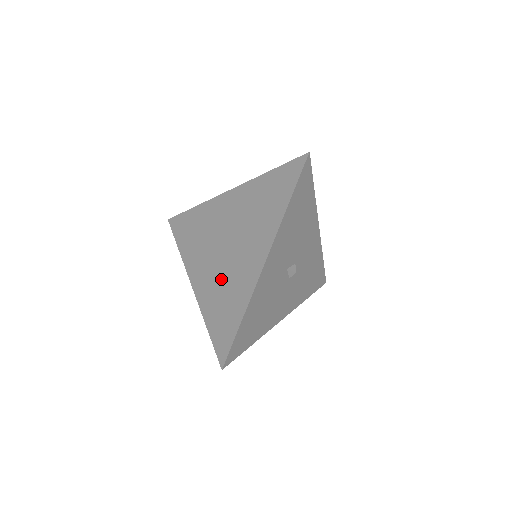
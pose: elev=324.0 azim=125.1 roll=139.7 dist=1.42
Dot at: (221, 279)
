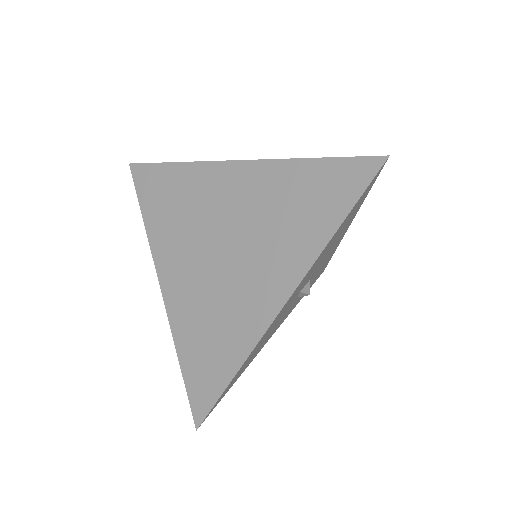
Dot at: (208, 299)
